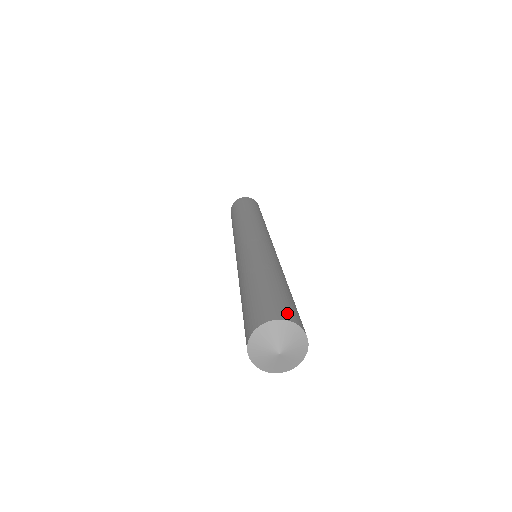
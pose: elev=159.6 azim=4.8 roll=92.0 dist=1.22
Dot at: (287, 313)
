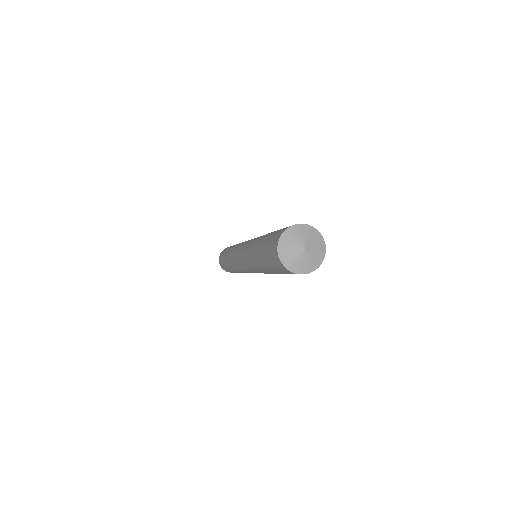
Dot at: occluded
